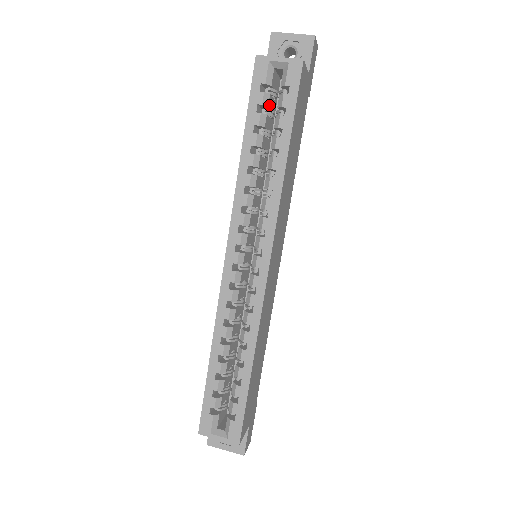
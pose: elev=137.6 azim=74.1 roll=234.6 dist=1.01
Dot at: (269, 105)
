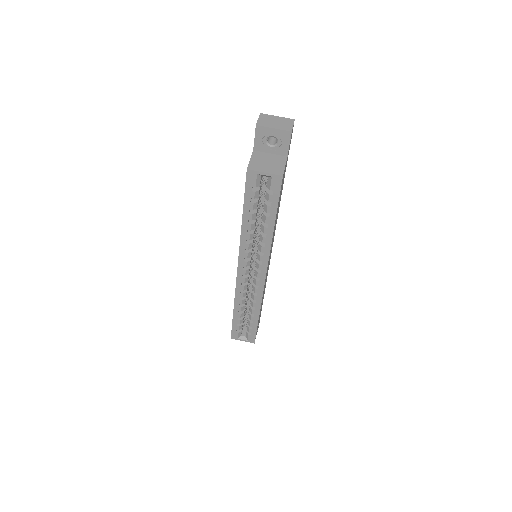
Dot at: (259, 194)
